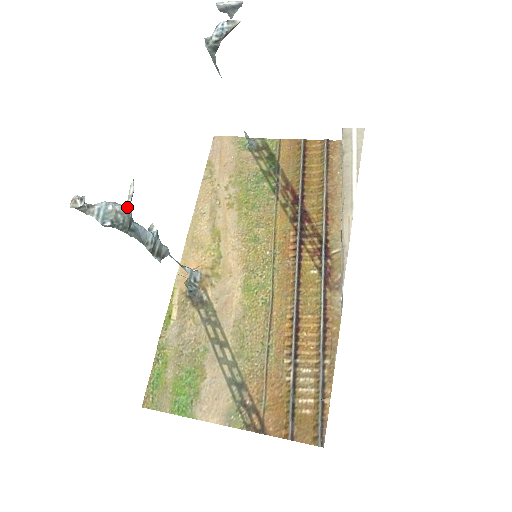
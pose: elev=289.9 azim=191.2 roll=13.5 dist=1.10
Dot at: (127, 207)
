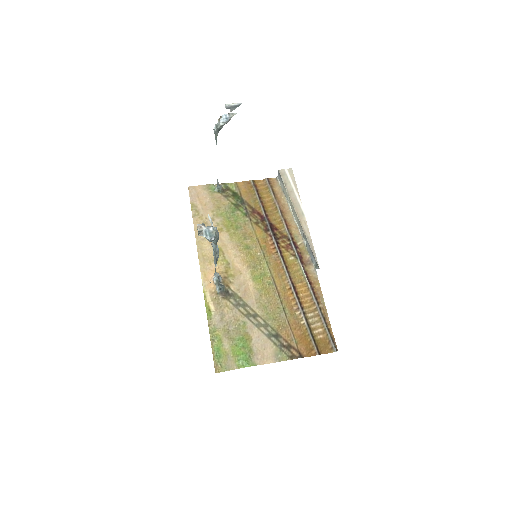
Dot at: occluded
